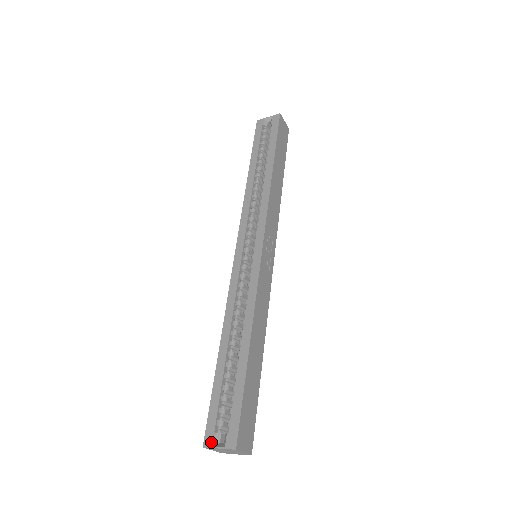
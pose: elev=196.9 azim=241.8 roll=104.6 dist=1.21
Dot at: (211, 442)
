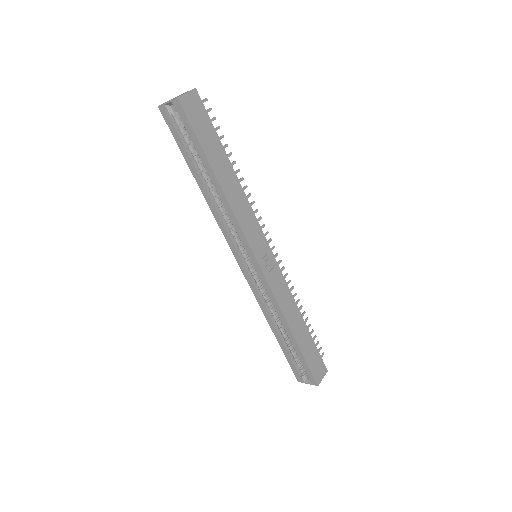
Dot at: (301, 381)
